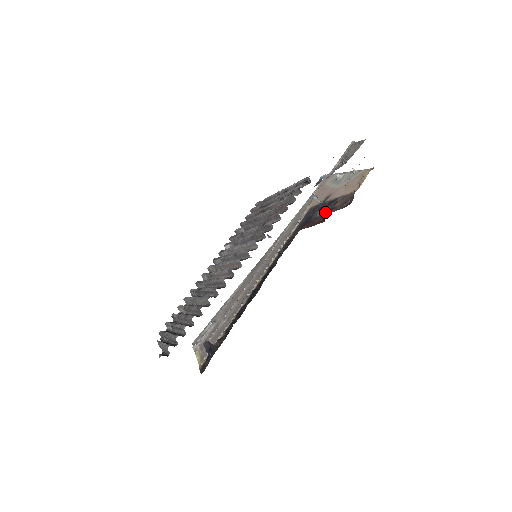
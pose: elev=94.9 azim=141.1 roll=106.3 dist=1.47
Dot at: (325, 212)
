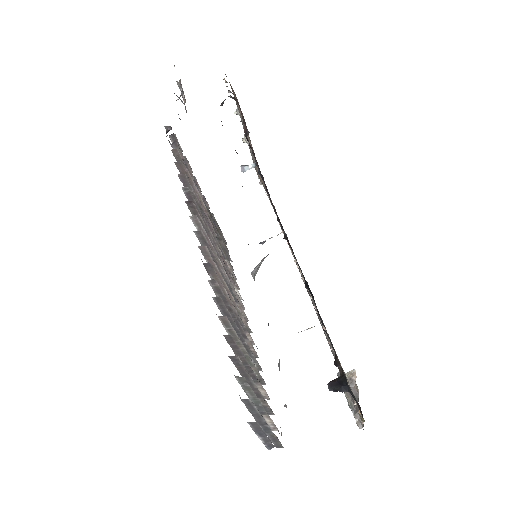
Dot at: occluded
